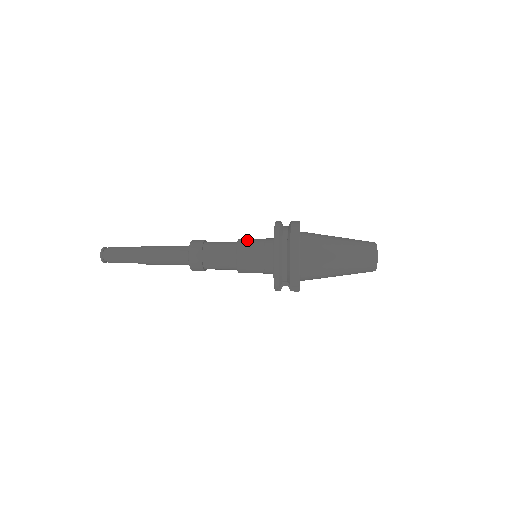
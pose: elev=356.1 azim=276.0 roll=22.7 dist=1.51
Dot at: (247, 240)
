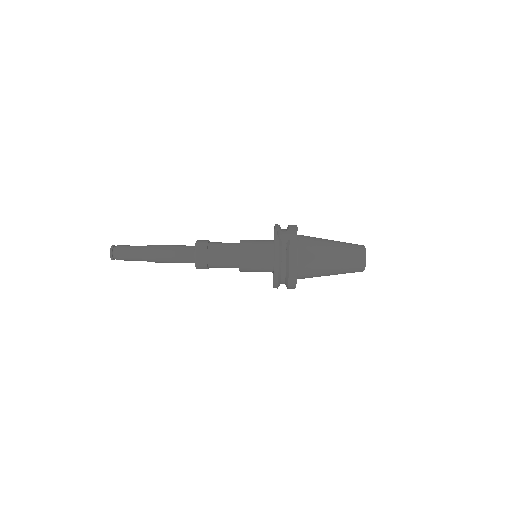
Dot at: (248, 256)
